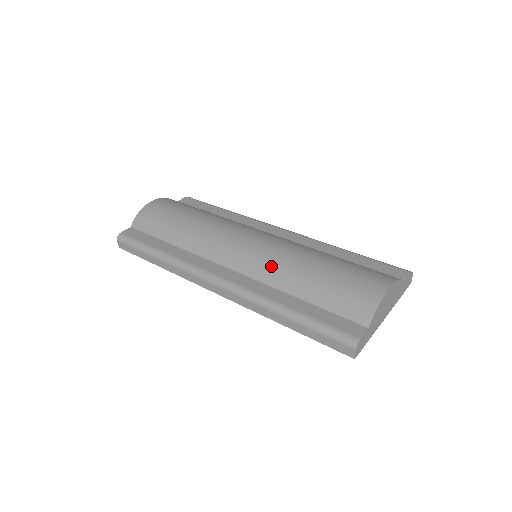
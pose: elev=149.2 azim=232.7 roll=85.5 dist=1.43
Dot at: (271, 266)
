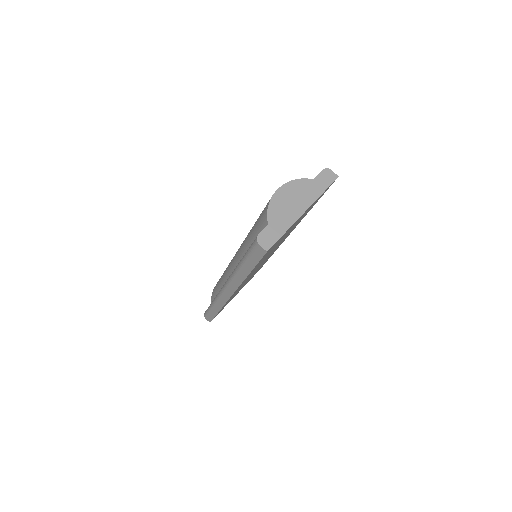
Dot at: (241, 249)
